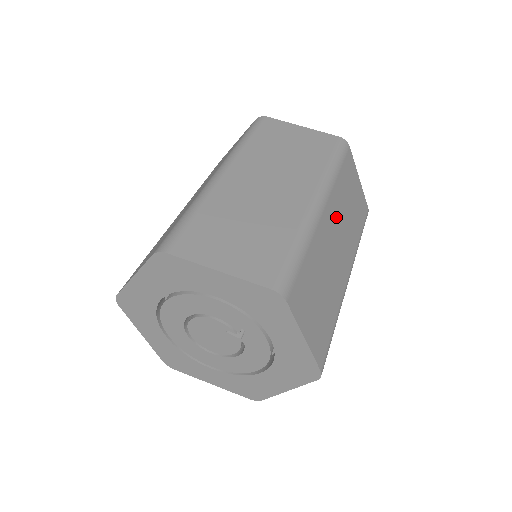
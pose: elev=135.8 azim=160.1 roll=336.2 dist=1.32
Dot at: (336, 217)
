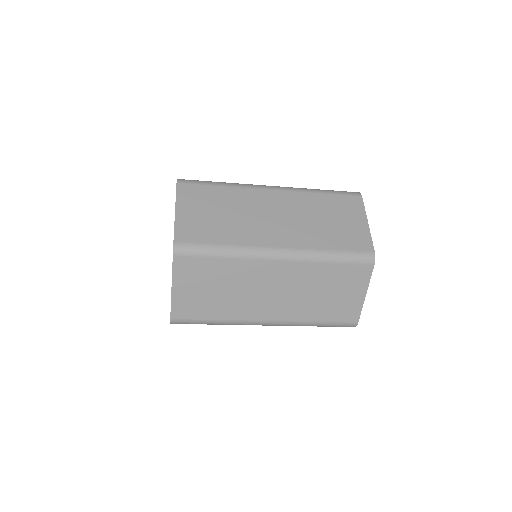
Dot at: (290, 207)
